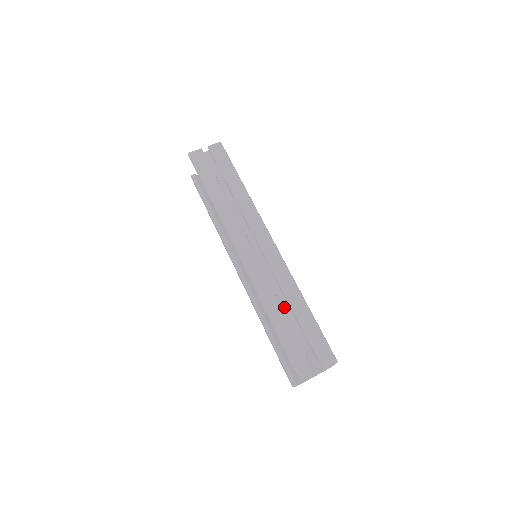
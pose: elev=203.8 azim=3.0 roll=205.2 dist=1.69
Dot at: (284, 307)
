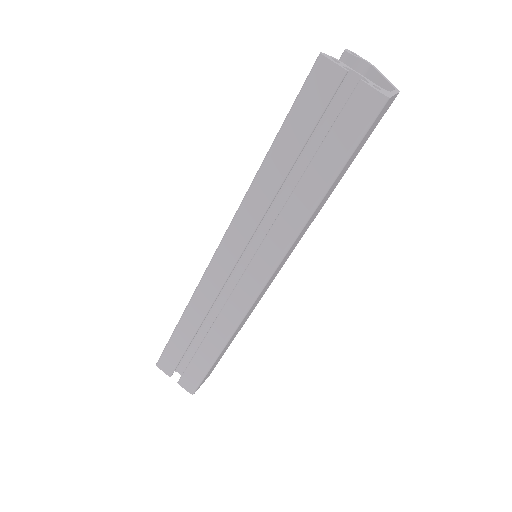
Dot at: (209, 324)
